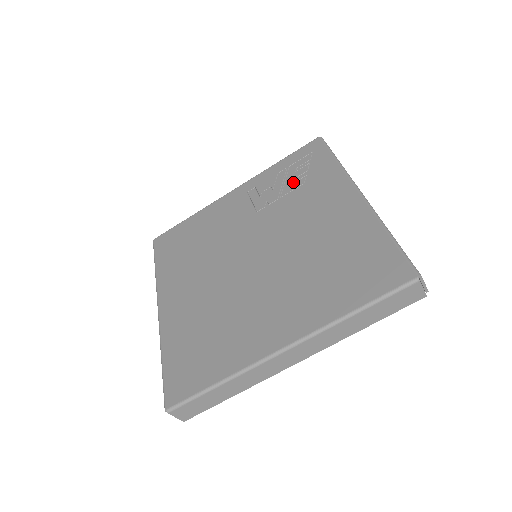
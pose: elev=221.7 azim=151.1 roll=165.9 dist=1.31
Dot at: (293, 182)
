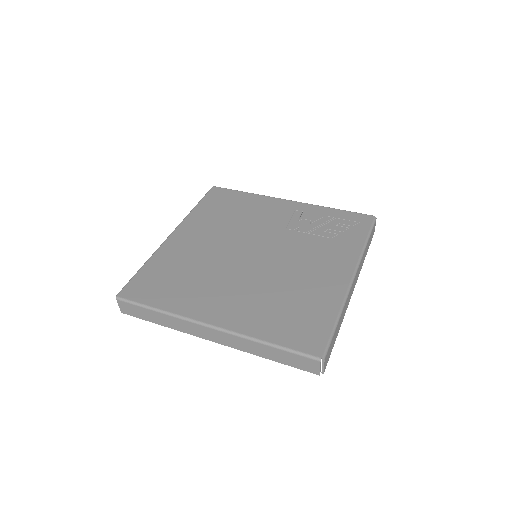
Dot at: (326, 231)
